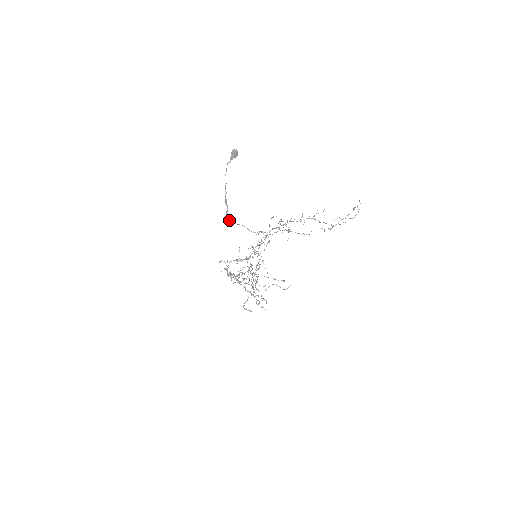
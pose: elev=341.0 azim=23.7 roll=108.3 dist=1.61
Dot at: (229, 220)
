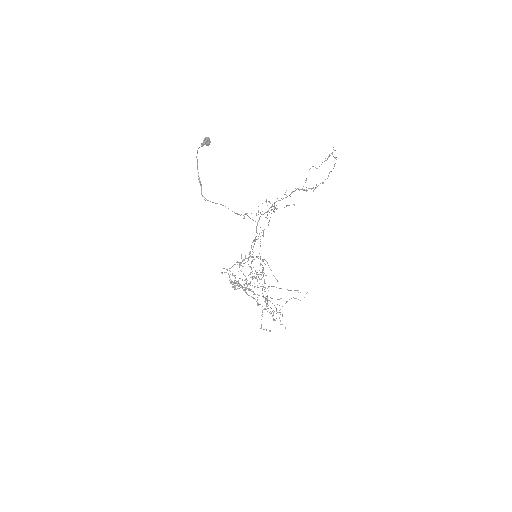
Dot at: (205, 198)
